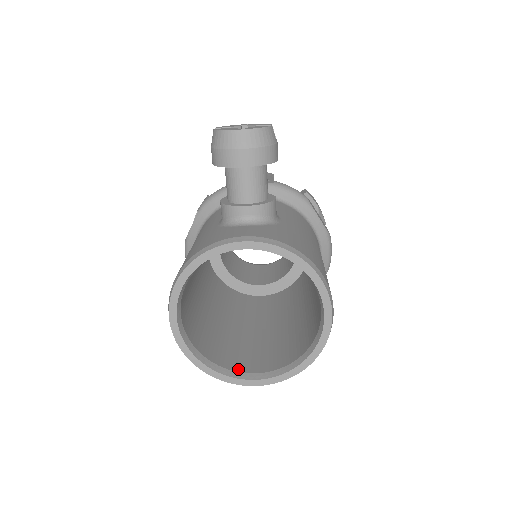
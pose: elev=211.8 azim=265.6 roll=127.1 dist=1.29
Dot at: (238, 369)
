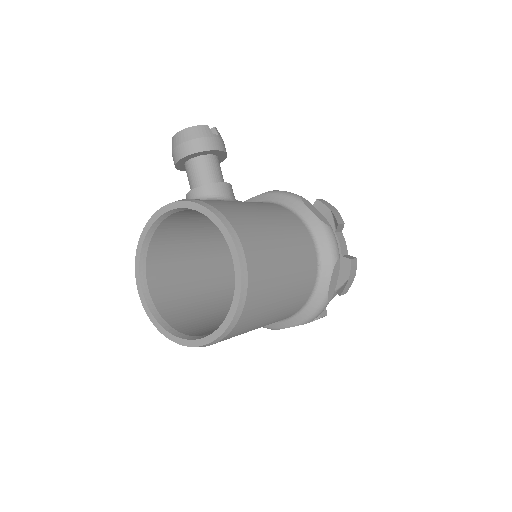
Dot at: (194, 335)
